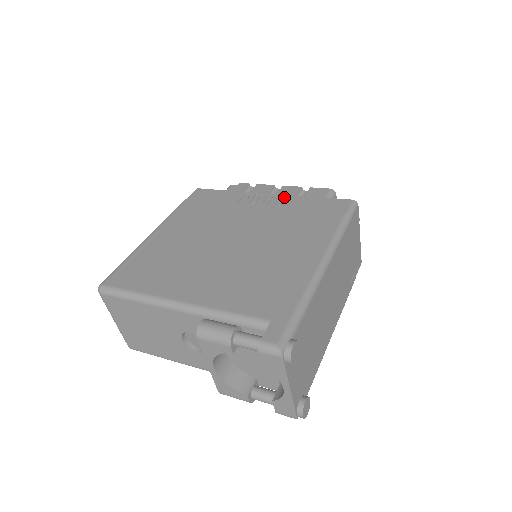
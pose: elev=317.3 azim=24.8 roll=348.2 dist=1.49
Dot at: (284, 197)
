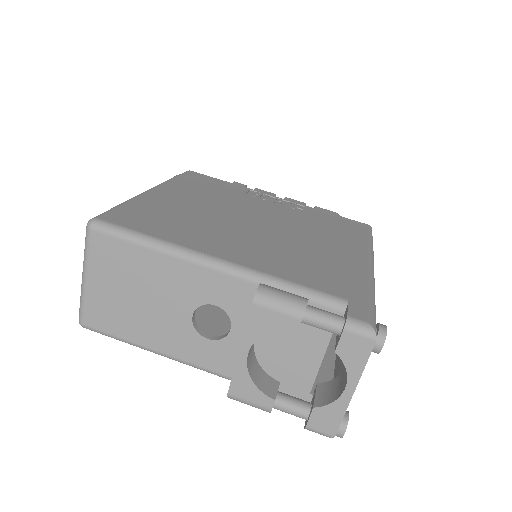
Dot at: (296, 204)
